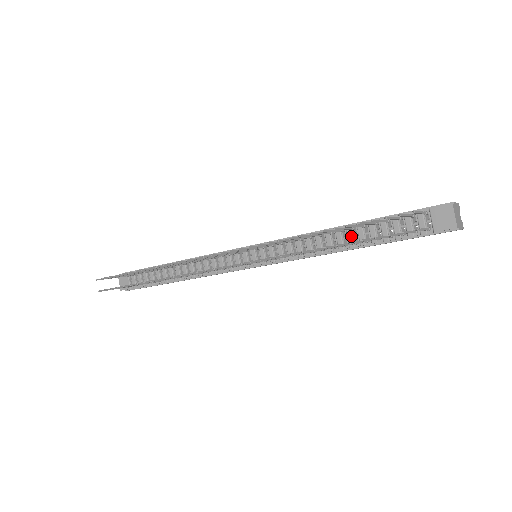
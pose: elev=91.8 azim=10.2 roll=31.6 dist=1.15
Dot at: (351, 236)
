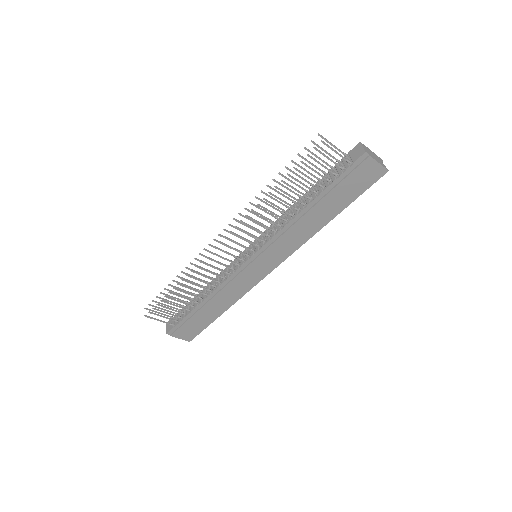
Dot at: occluded
